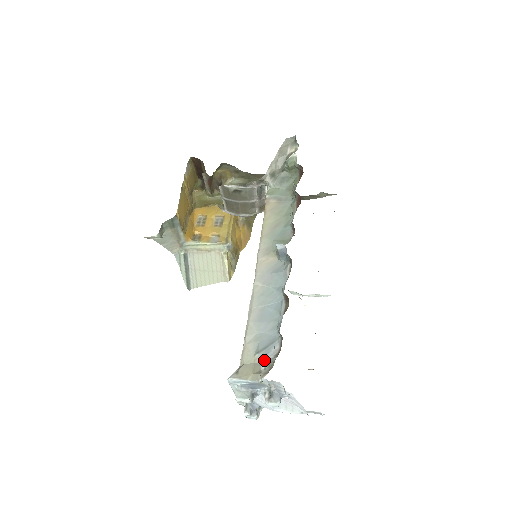
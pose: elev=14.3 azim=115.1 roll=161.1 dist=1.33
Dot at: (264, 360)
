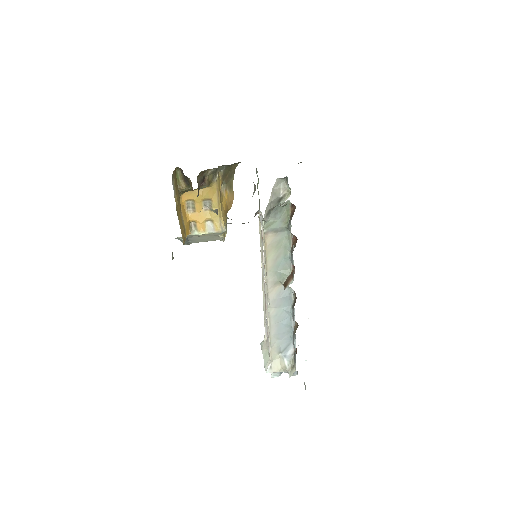
Dot at: (286, 358)
